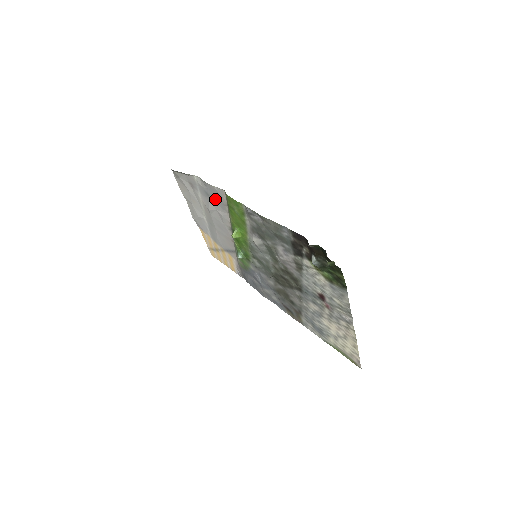
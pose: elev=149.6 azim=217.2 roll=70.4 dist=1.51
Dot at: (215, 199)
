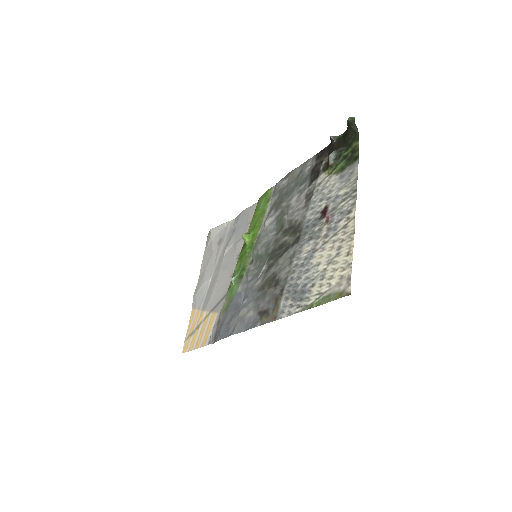
Dot at: (240, 227)
